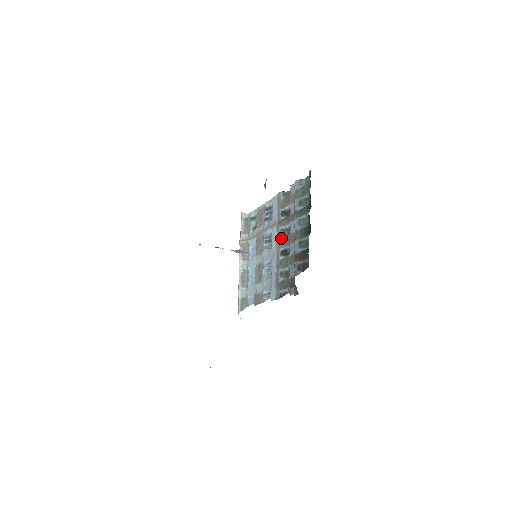
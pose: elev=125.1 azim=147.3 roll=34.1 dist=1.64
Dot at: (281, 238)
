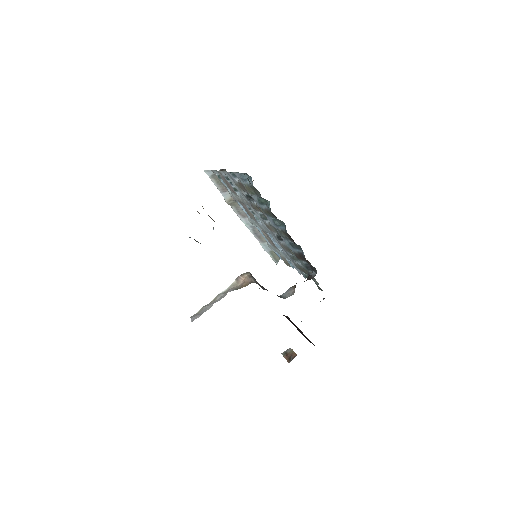
Dot at: (266, 224)
